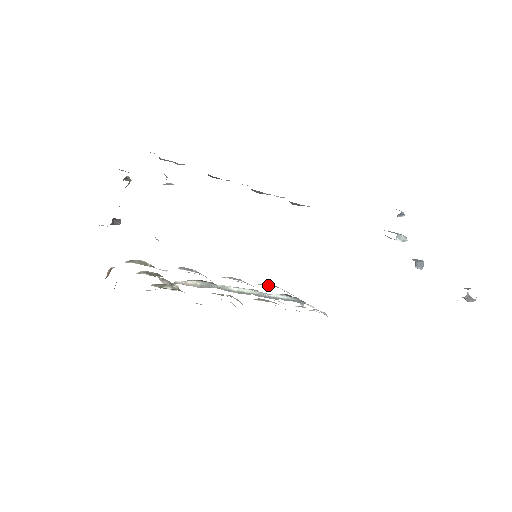
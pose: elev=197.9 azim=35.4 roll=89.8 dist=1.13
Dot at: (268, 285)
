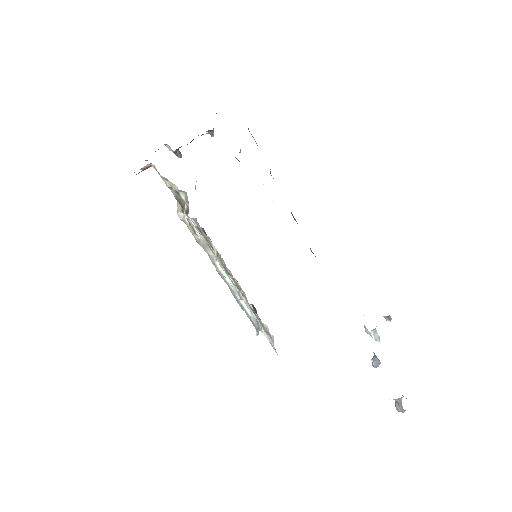
Dot at: occluded
